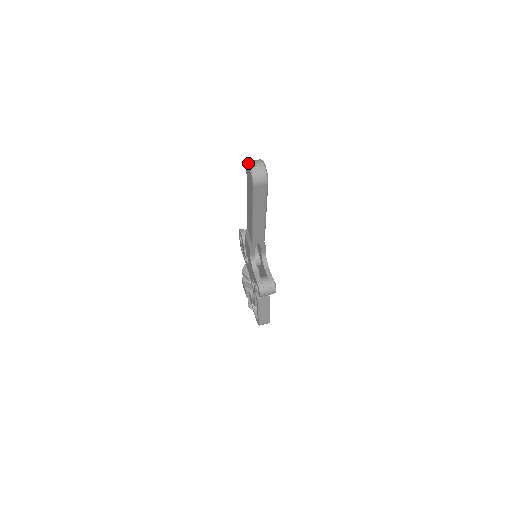
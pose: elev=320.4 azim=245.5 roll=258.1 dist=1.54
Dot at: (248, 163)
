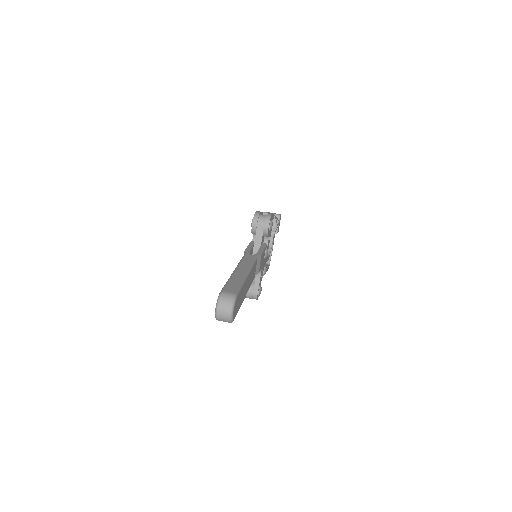
Dot at: (217, 303)
